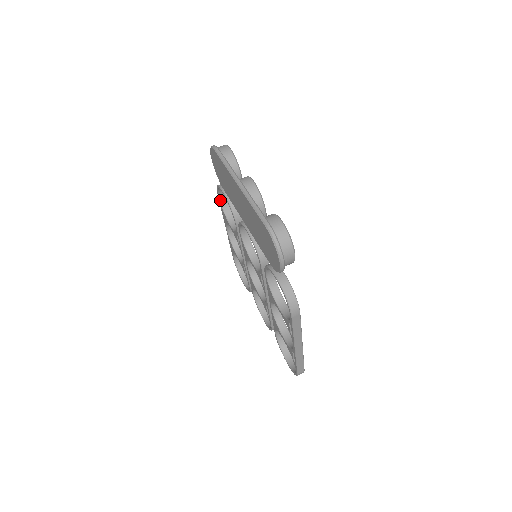
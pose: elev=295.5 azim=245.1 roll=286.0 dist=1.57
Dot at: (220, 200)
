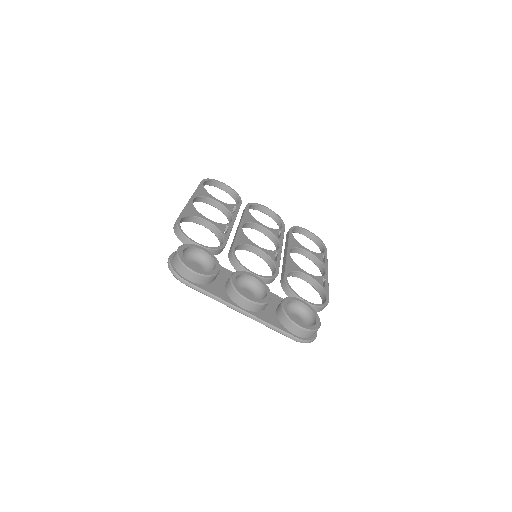
Dot at: occluded
